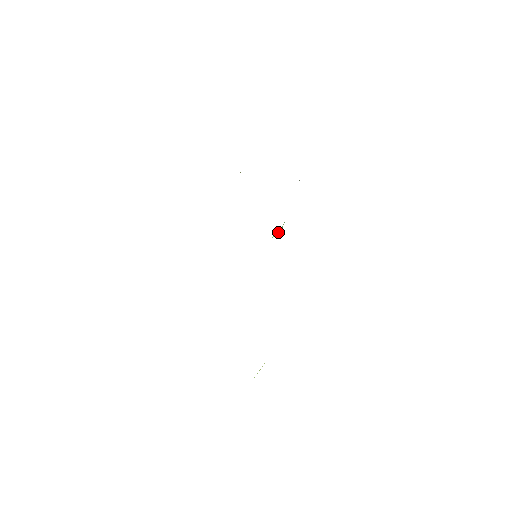
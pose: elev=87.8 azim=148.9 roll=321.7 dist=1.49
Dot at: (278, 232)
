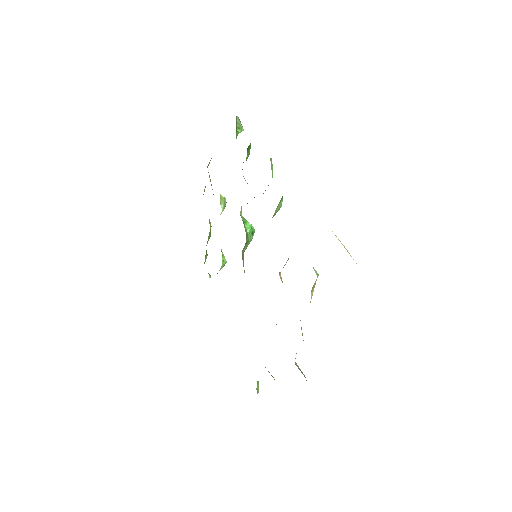
Dot at: (246, 224)
